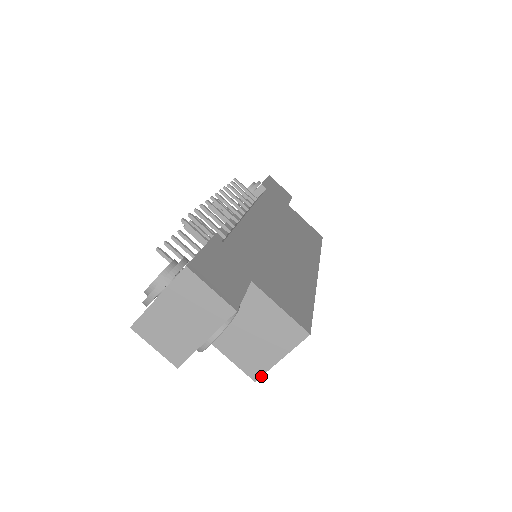
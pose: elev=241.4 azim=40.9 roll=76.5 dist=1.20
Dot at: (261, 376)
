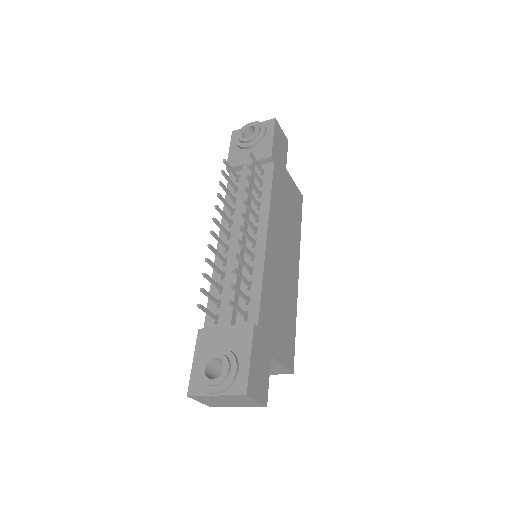
Dot at: occluded
